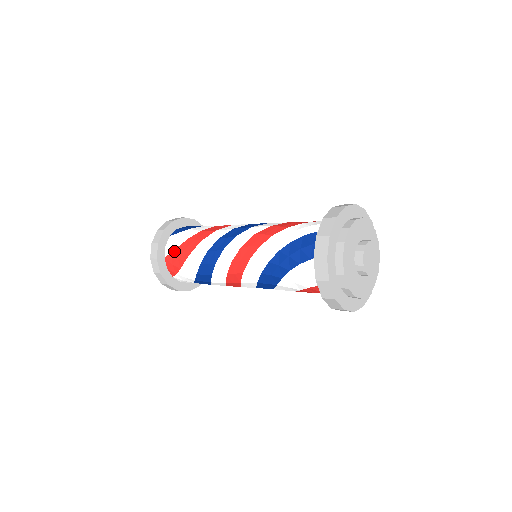
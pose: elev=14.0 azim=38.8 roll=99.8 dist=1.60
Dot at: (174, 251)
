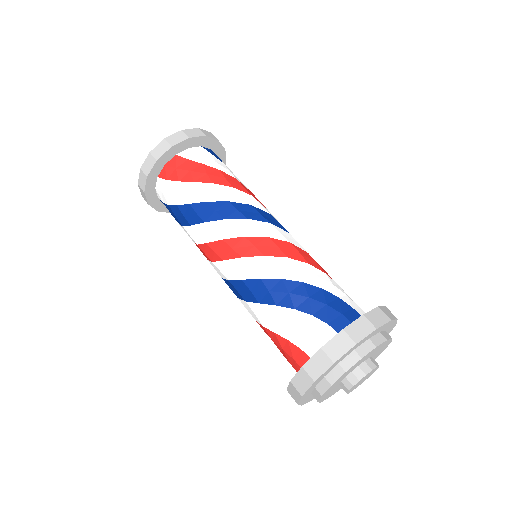
Dot at: (193, 162)
